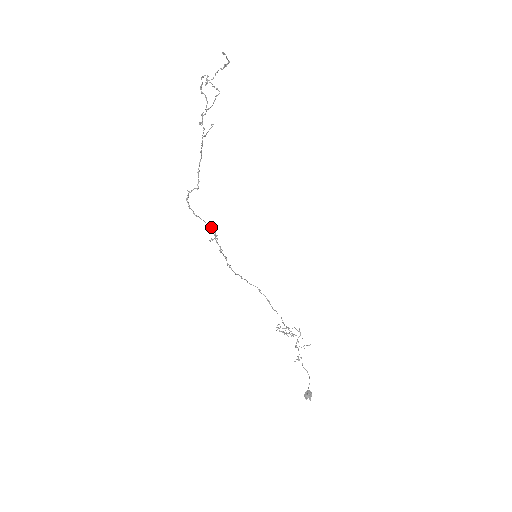
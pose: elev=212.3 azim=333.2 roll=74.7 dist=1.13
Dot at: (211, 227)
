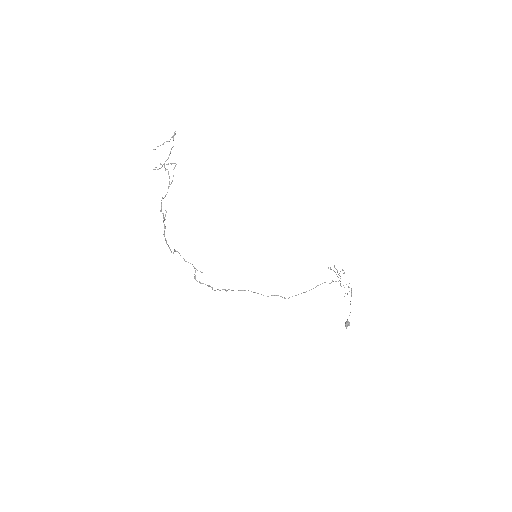
Dot at: (194, 268)
